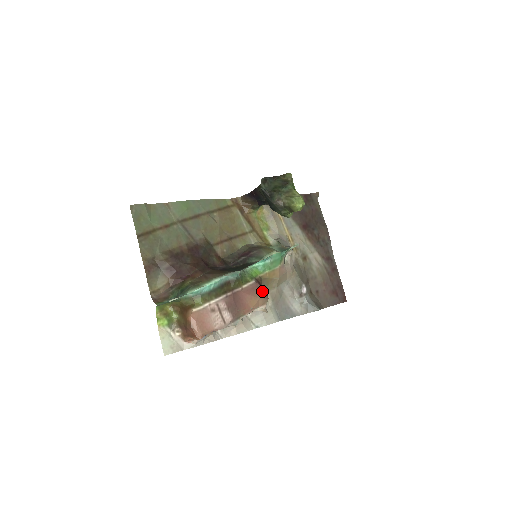
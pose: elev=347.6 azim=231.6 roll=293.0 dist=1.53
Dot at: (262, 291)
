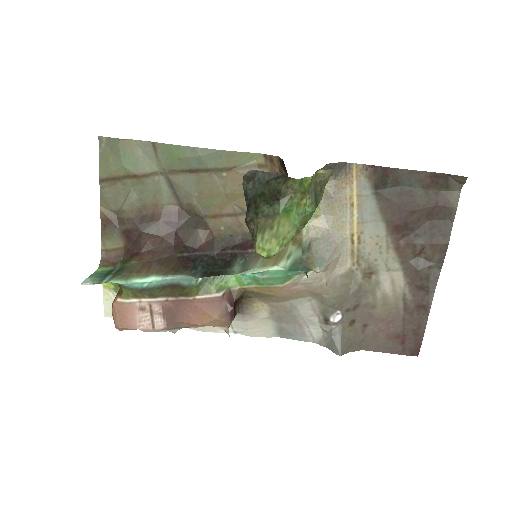
Dot at: (225, 311)
